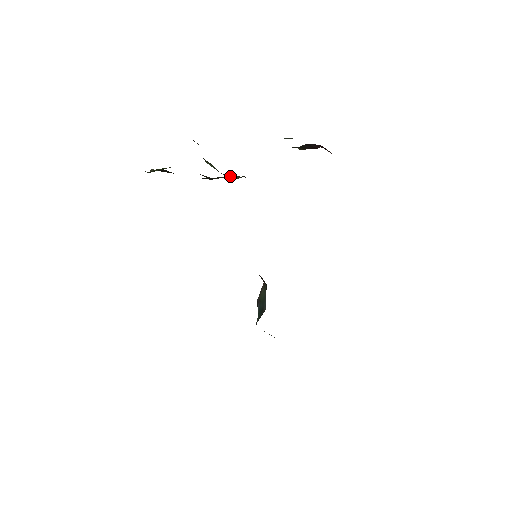
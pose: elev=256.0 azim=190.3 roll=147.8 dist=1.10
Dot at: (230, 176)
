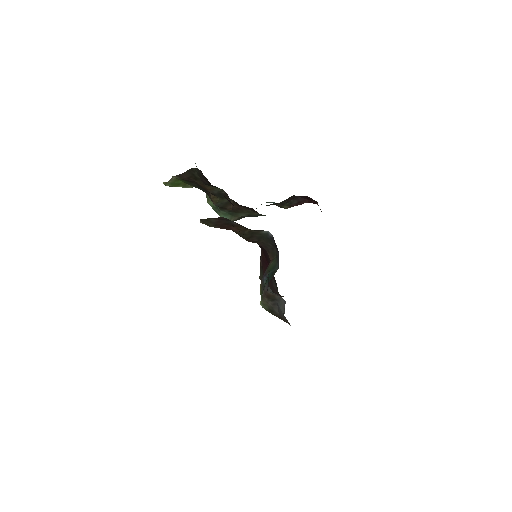
Dot at: (231, 208)
